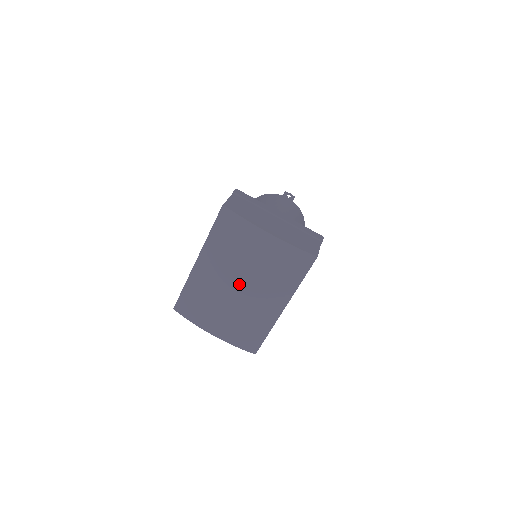
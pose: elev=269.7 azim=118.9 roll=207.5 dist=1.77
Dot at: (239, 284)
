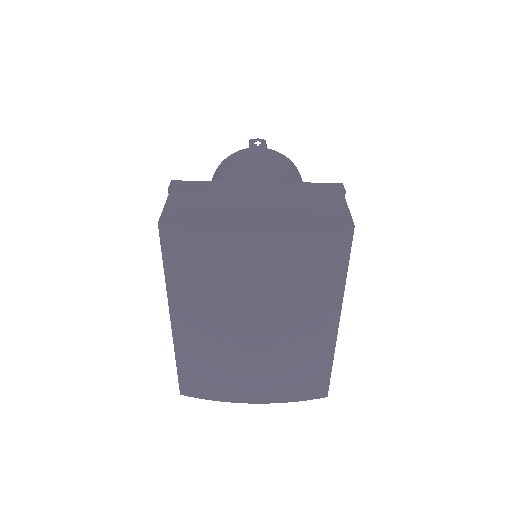
Dot at: (252, 325)
